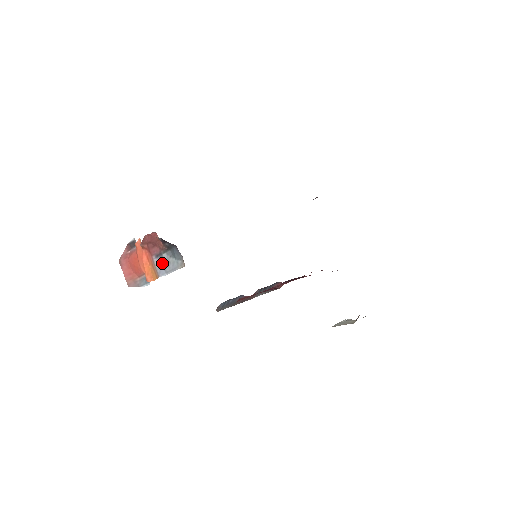
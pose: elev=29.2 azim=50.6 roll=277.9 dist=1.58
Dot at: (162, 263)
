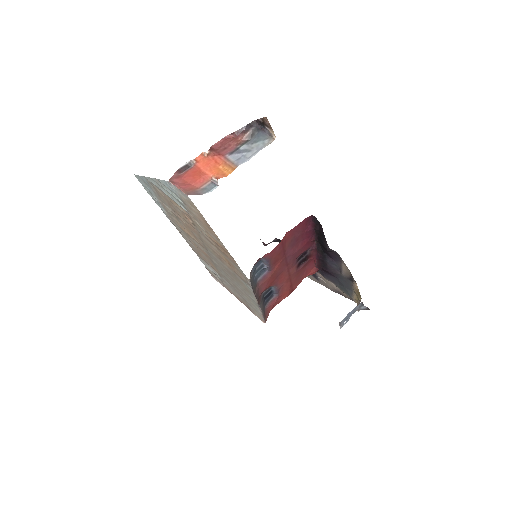
Dot at: (240, 154)
